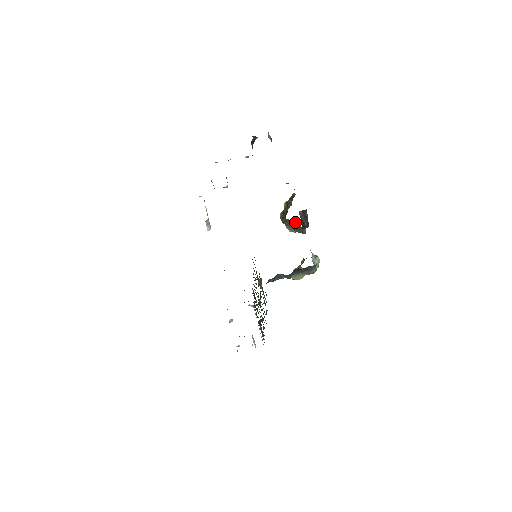
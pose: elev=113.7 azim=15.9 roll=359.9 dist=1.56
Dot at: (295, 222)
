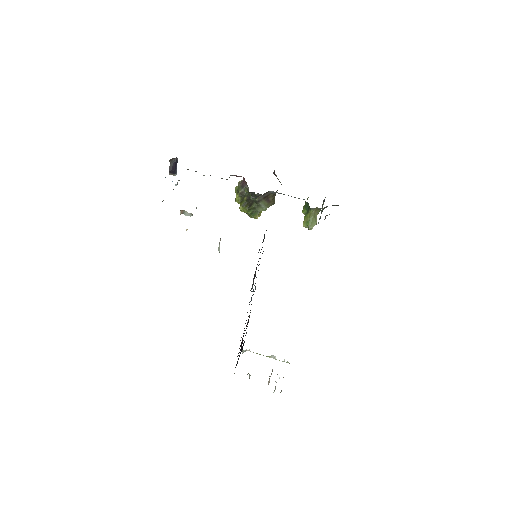
Dot at: (269, 192)
